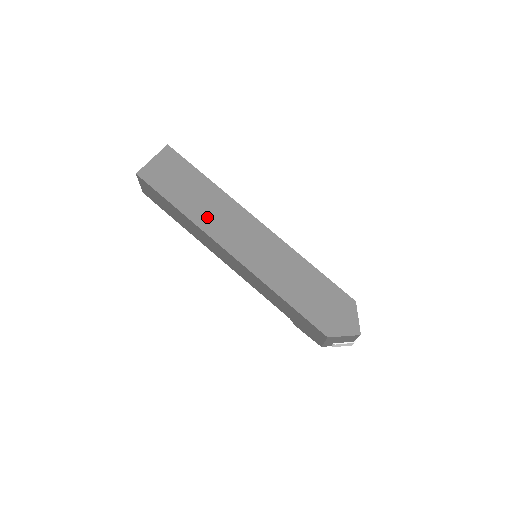
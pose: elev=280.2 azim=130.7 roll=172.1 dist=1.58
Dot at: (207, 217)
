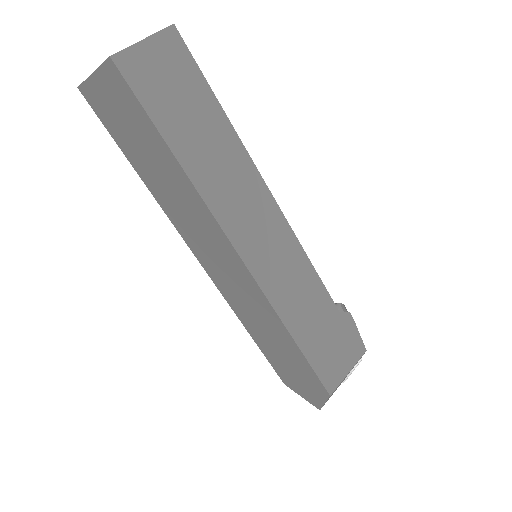
Dot at: (173, 207)
